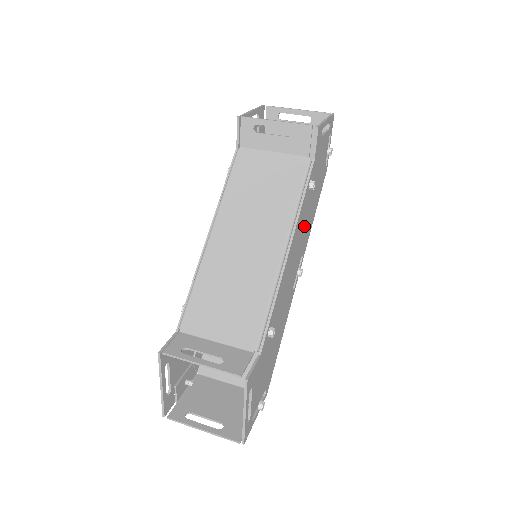
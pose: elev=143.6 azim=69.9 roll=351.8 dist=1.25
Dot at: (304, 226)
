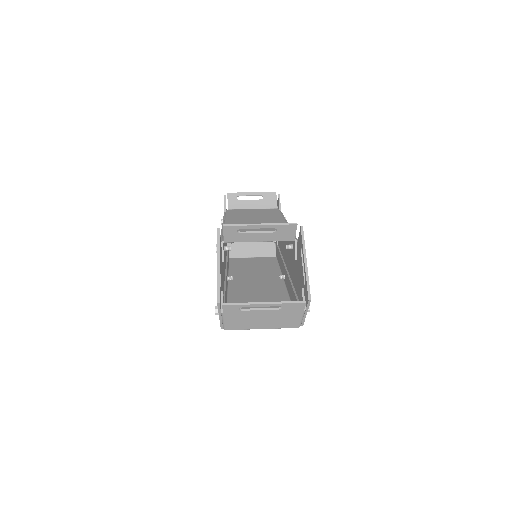
Dot at: occluded
